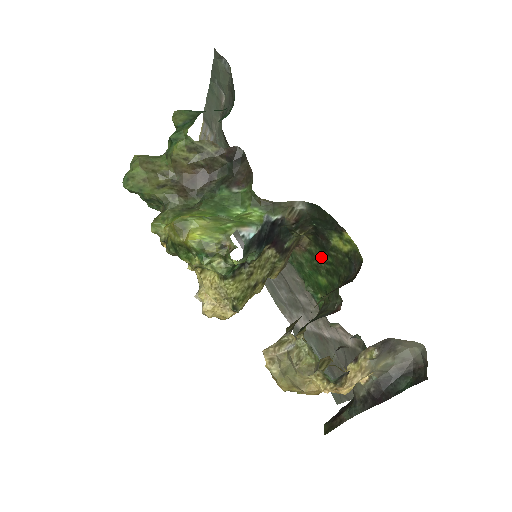
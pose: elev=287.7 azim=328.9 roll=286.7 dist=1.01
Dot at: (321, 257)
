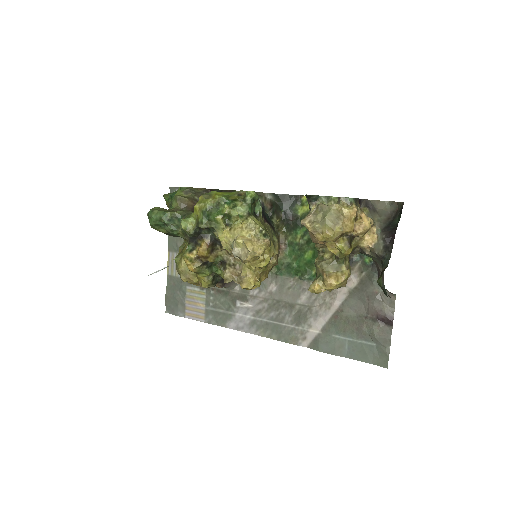
Dot at: (298, 237)
